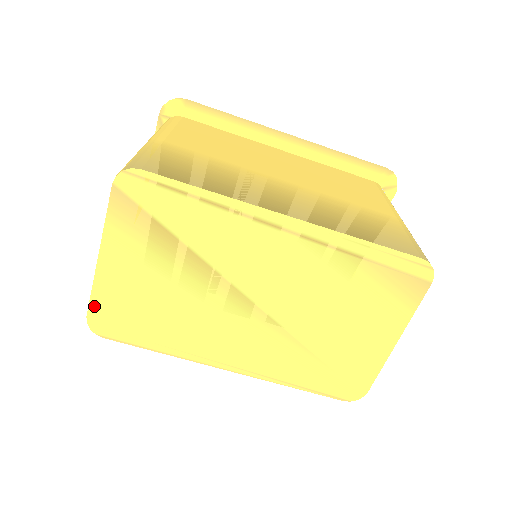
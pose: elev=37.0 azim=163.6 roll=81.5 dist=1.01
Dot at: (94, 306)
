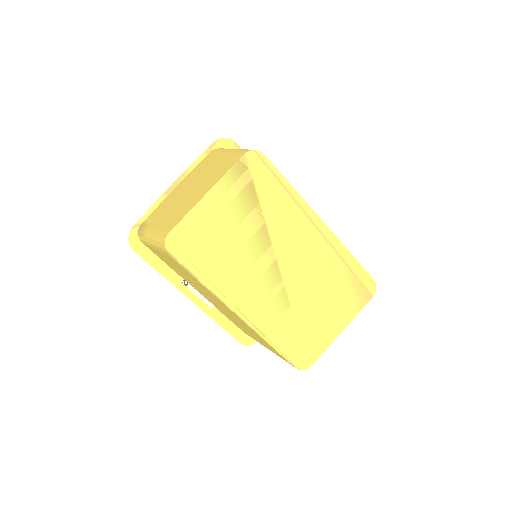
Dot at: (179, 227)
